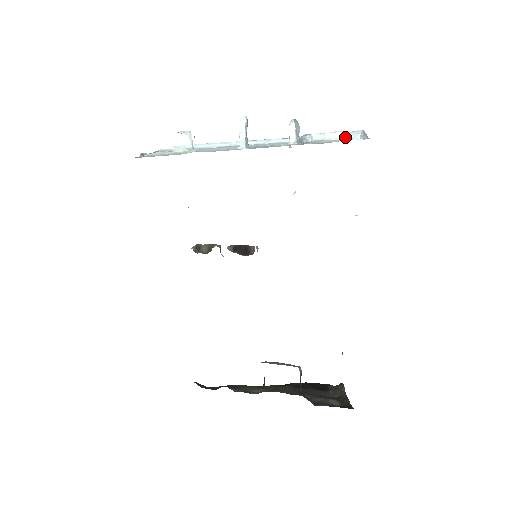
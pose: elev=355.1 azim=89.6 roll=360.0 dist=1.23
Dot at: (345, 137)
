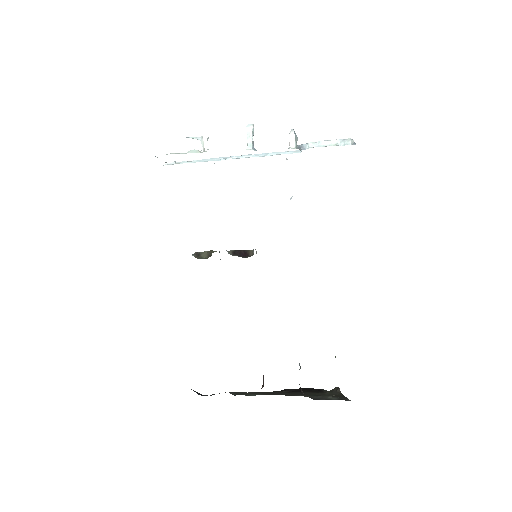
Dot at: (338, 144)
